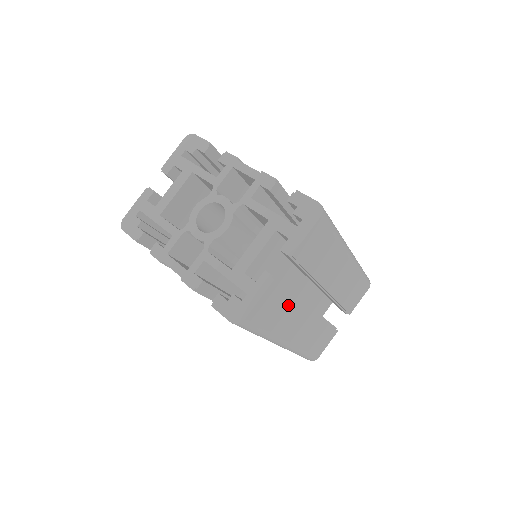
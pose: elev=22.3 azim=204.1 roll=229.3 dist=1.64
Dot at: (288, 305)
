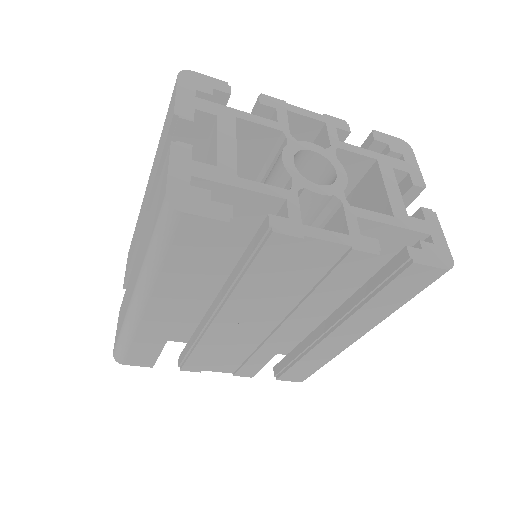
Dot at: occluded
